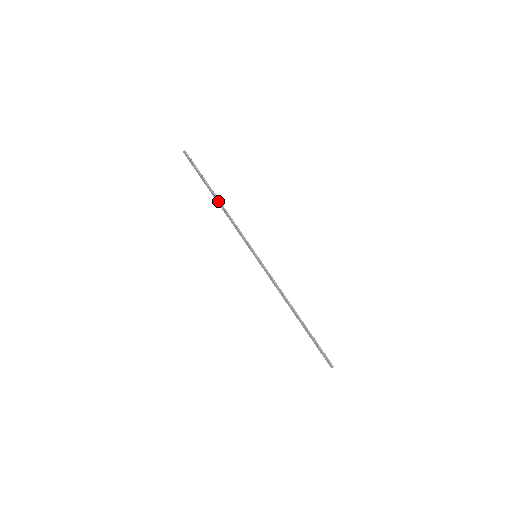
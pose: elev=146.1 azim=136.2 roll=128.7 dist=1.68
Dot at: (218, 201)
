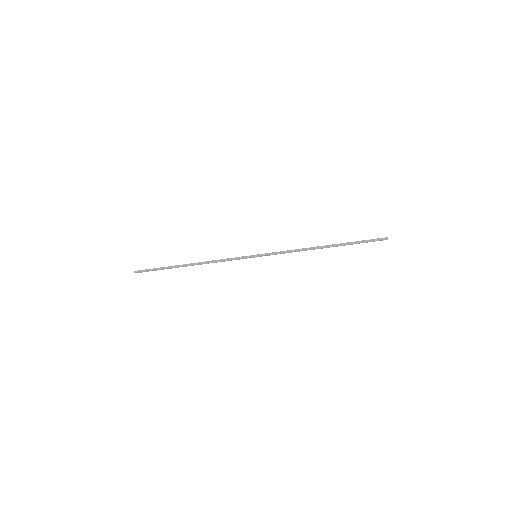
Dot at: (192, 263)
